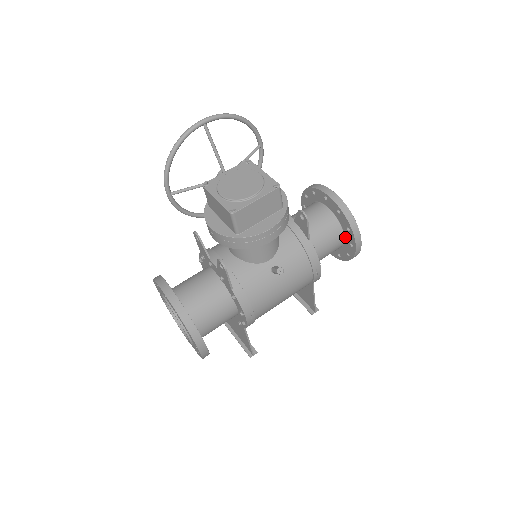
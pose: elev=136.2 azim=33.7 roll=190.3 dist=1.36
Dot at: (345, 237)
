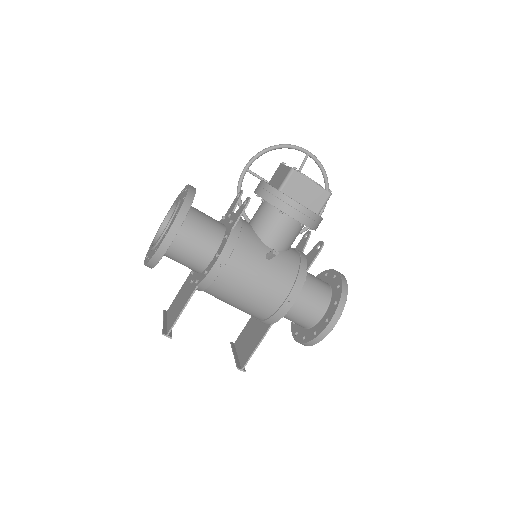
Dot at: (326, 313)
